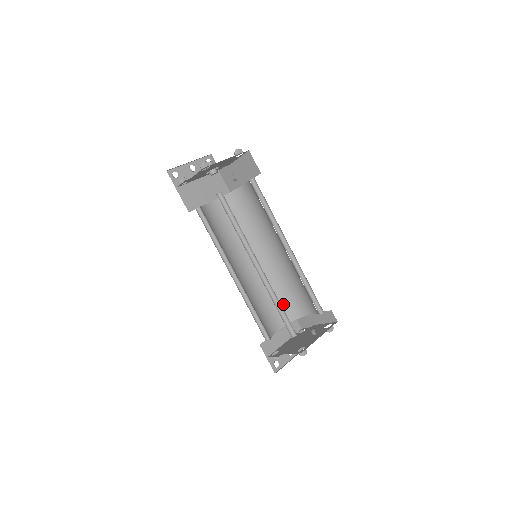
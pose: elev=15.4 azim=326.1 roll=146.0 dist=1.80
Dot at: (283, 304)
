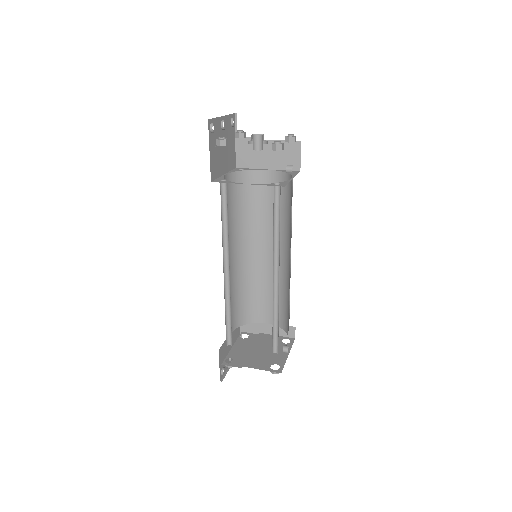
Dot at: (242, 306)
